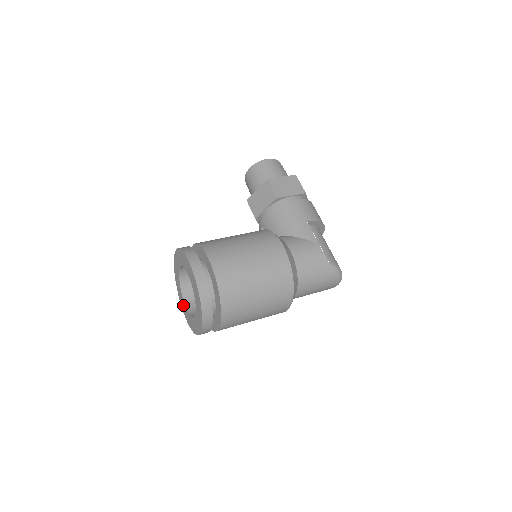
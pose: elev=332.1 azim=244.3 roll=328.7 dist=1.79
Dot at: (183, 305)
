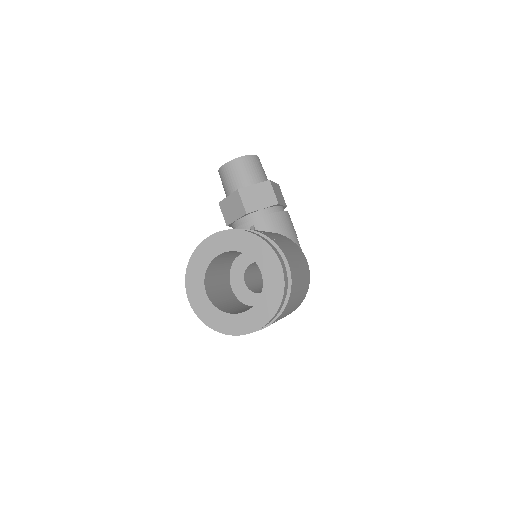
Dot at: (198, 293)
